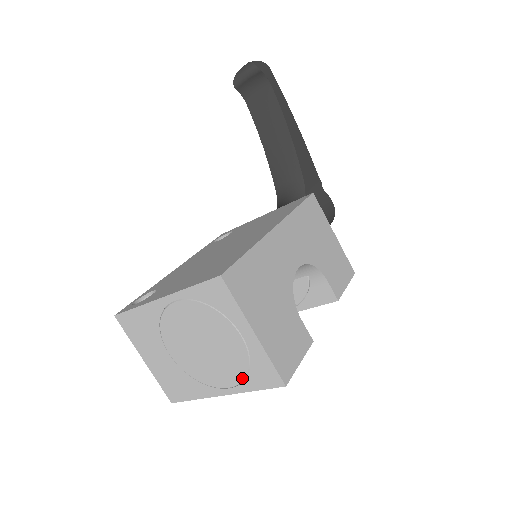
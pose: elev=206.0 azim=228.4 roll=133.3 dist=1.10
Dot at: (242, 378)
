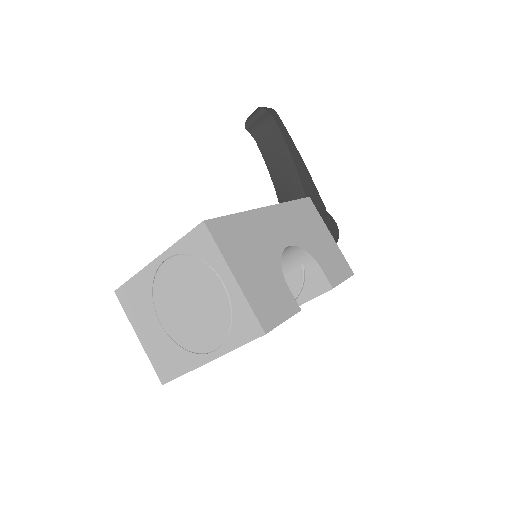
Dot at: (225, 335)
